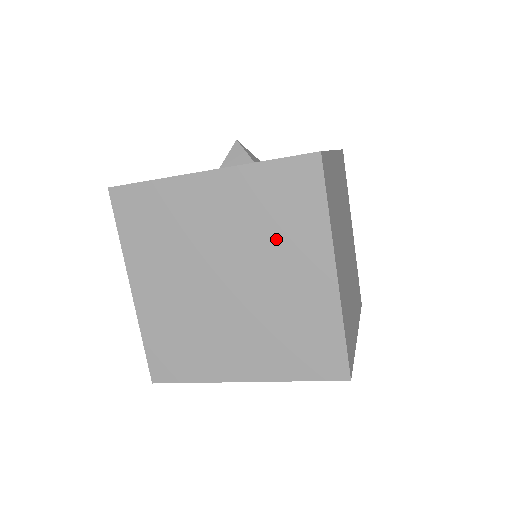
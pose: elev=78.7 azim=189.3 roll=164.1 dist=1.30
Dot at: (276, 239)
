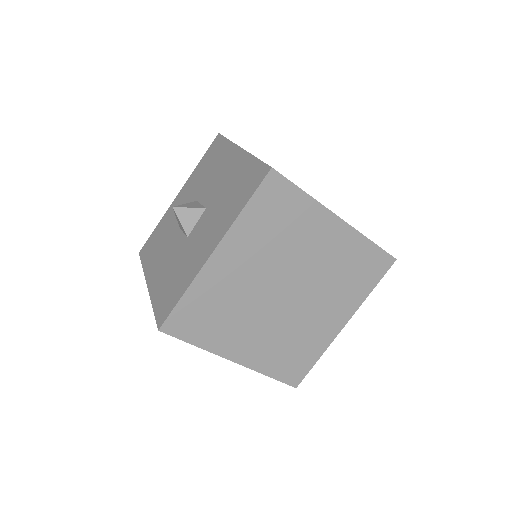
Dot at: (292, 240)
